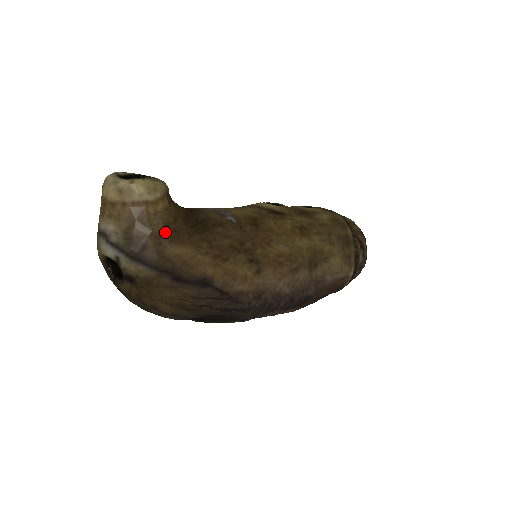
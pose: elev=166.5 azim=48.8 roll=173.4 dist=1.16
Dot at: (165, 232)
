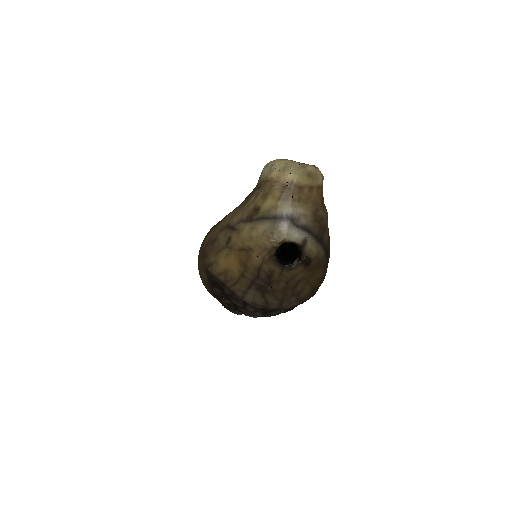
Dot at: occluded
